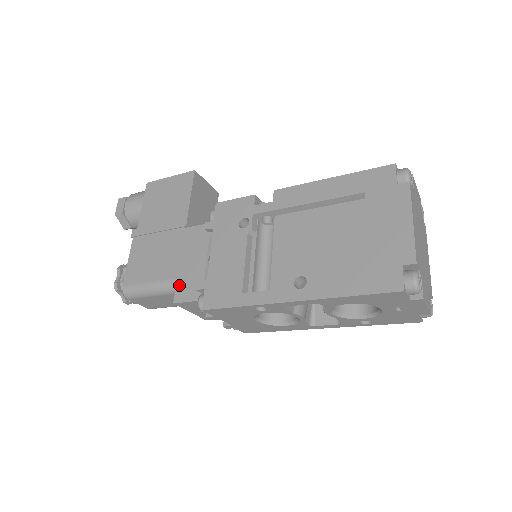
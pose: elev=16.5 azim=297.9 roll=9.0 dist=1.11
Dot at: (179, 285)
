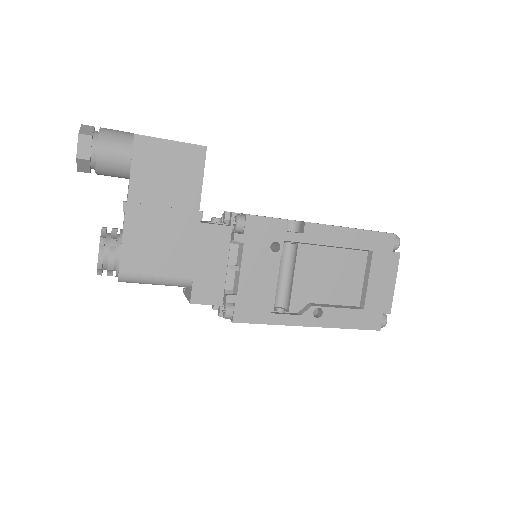
Dot at: (196, 286)
